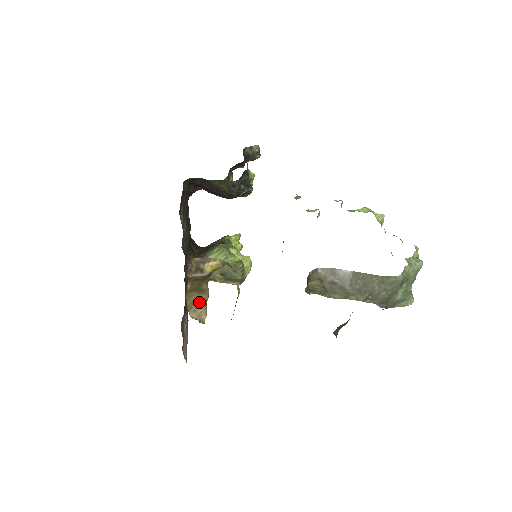
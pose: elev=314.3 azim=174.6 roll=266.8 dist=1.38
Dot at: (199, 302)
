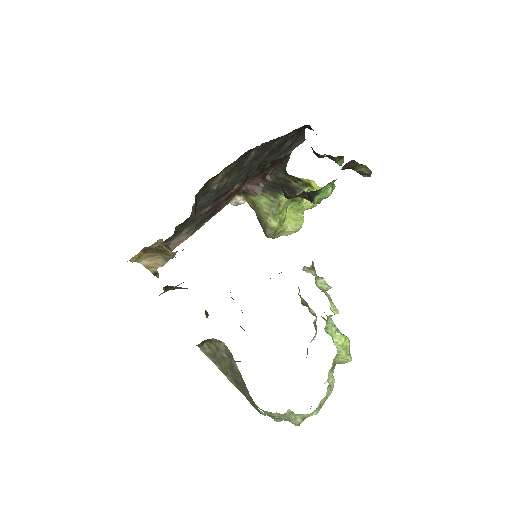
Dot at: (160, 257)
